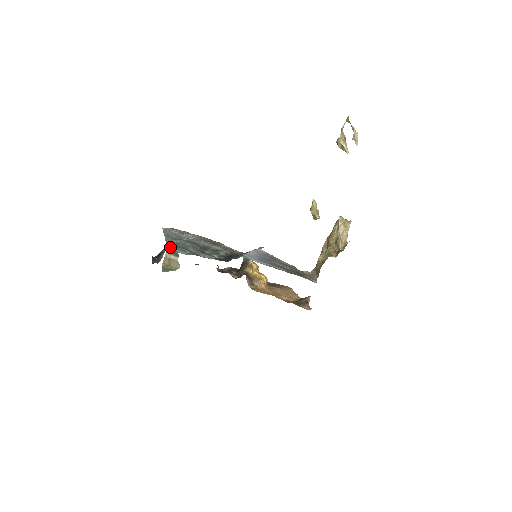
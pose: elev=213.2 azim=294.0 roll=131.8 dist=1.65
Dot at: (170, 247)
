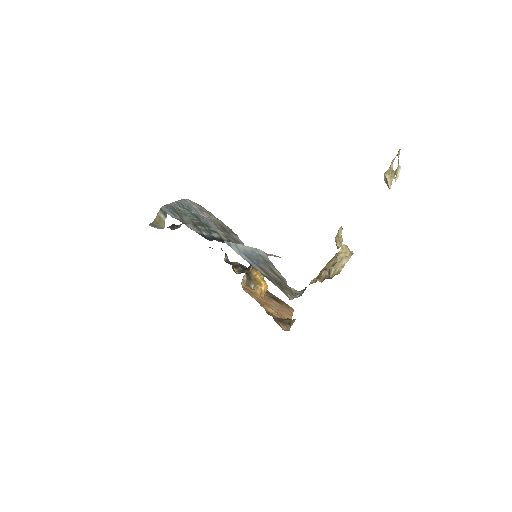
Dot at: (166, 207)
